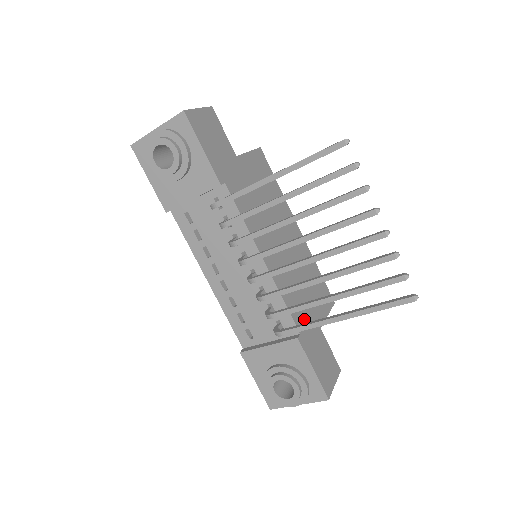
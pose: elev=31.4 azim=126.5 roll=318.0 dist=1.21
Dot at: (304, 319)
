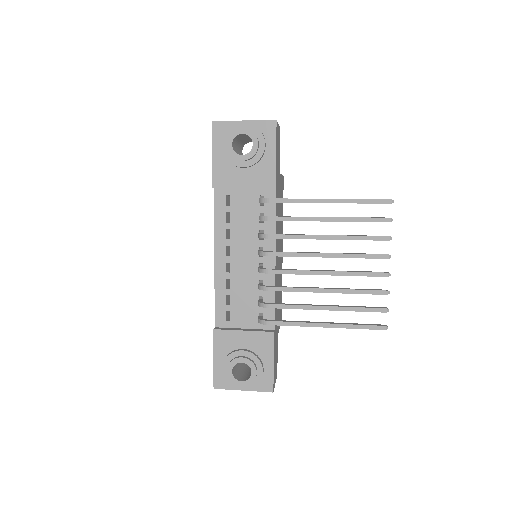
Dot at: occluded
